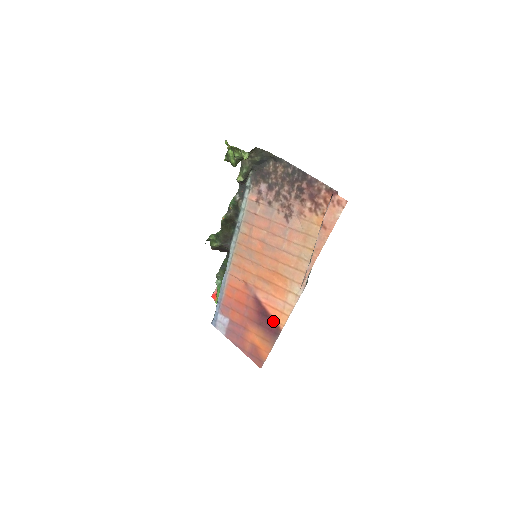
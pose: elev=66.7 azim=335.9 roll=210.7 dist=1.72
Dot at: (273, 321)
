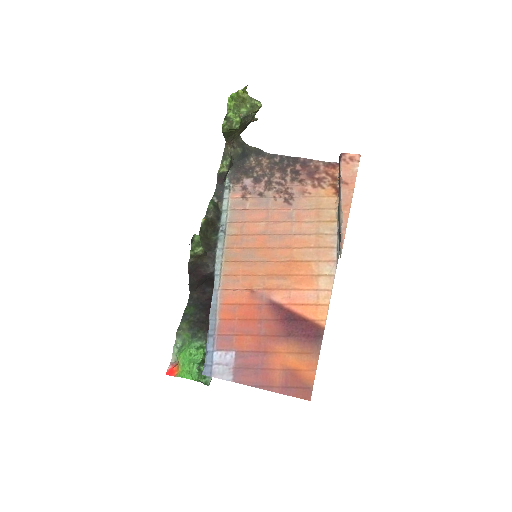
Dot at: (308, 321)
